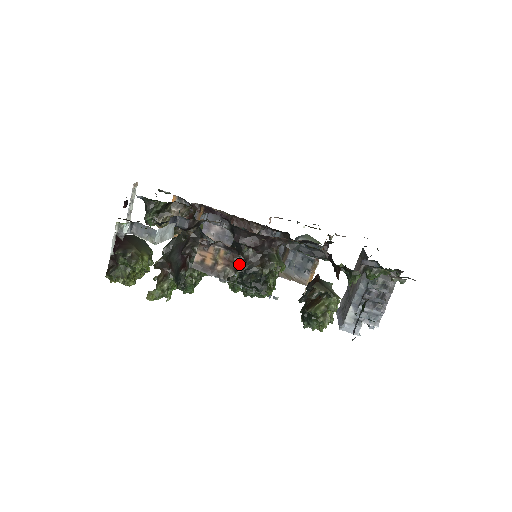
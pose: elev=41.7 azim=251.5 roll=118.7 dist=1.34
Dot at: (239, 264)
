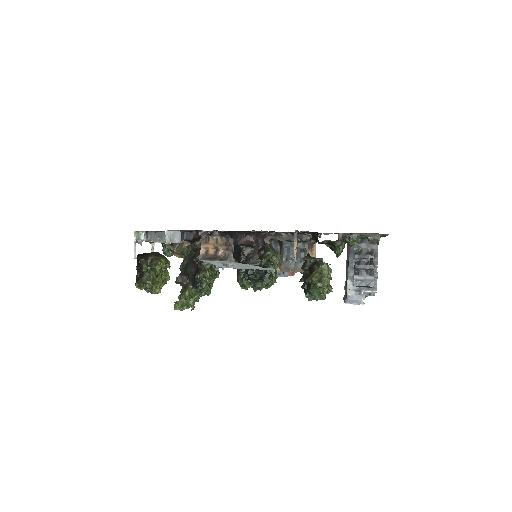
Dot at: (242, 263)
